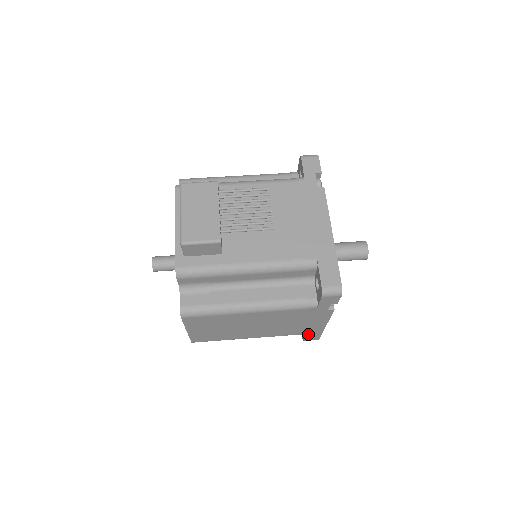
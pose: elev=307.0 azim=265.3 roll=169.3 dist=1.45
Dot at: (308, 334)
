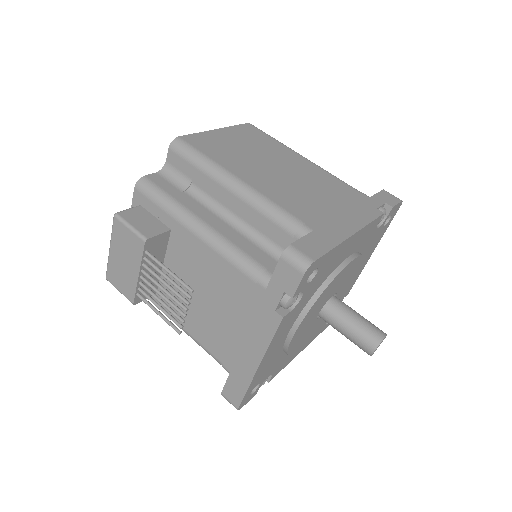
Dot at: occluded
